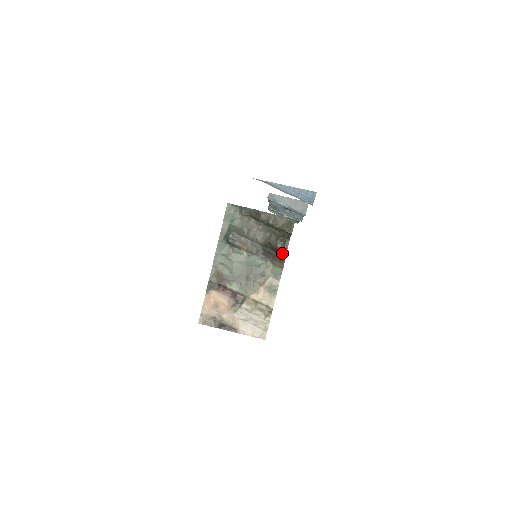
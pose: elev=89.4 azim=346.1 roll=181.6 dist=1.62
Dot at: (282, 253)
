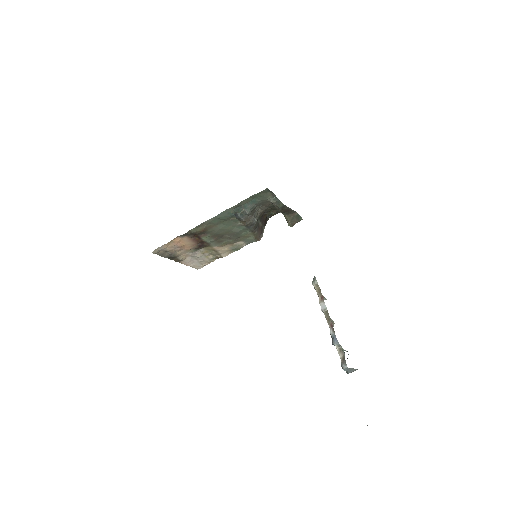
Dot at: (265, 223)
